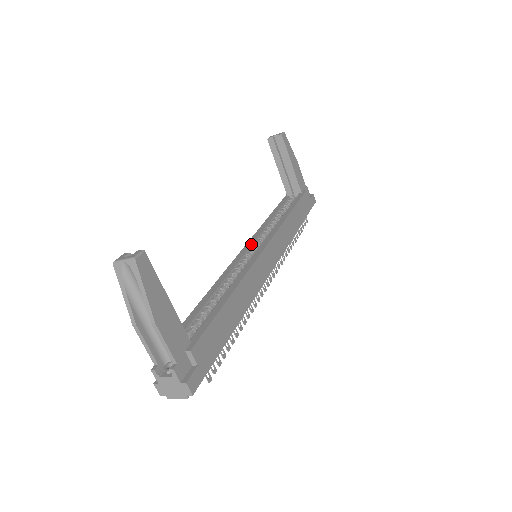
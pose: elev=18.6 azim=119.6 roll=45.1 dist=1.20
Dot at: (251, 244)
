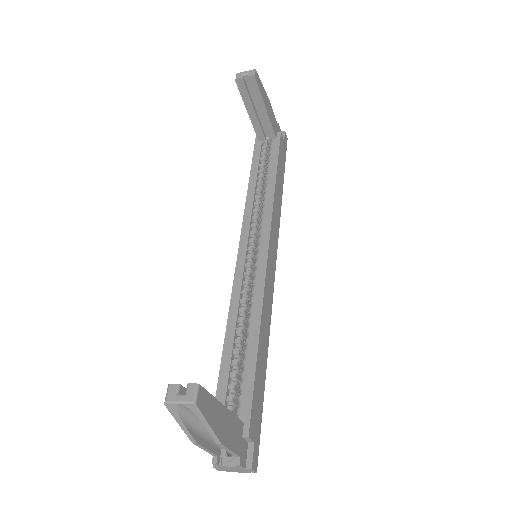
Dot at: (247, 240)
